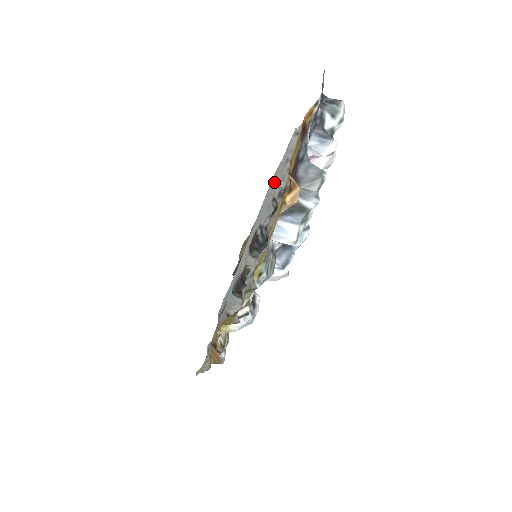
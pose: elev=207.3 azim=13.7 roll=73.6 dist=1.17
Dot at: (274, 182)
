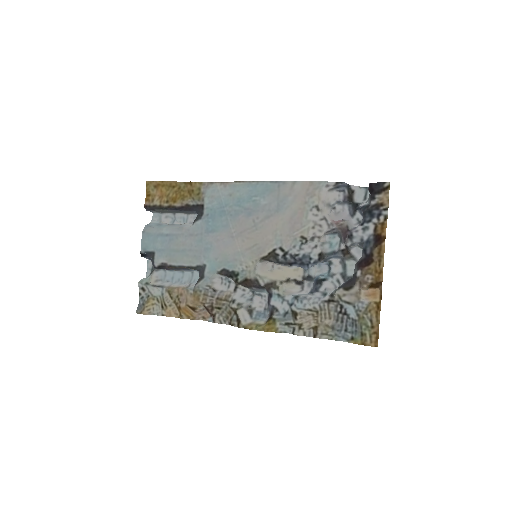
Dot at: (292, 210)
